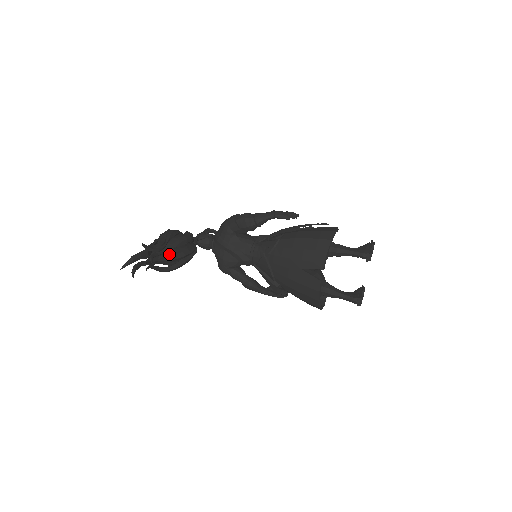
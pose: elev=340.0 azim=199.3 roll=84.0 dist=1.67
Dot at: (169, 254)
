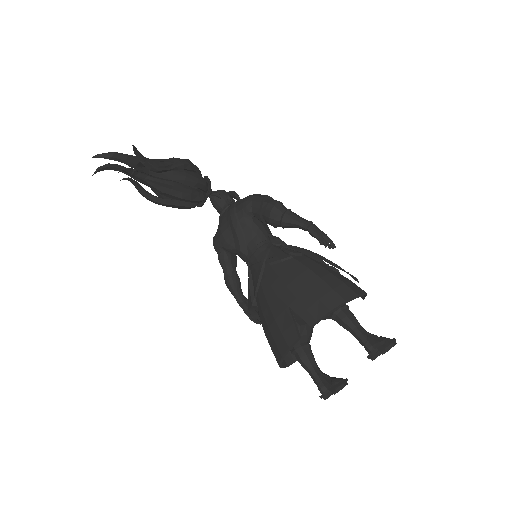
Dot at: (163, 182)
